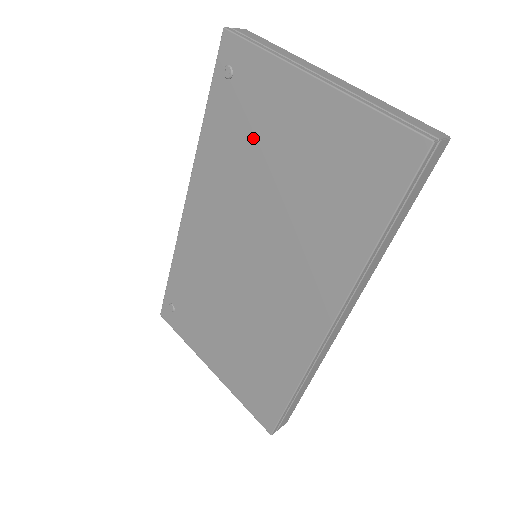
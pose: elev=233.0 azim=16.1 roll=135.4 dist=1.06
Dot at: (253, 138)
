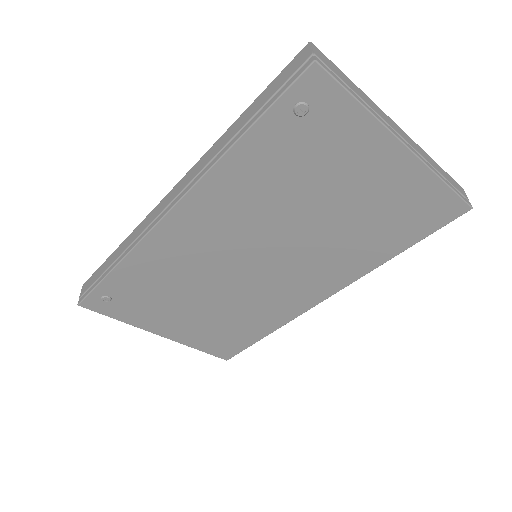
Dot at: (307, 176)
